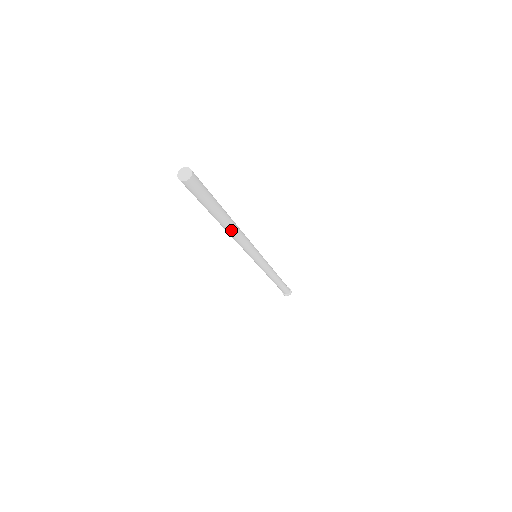
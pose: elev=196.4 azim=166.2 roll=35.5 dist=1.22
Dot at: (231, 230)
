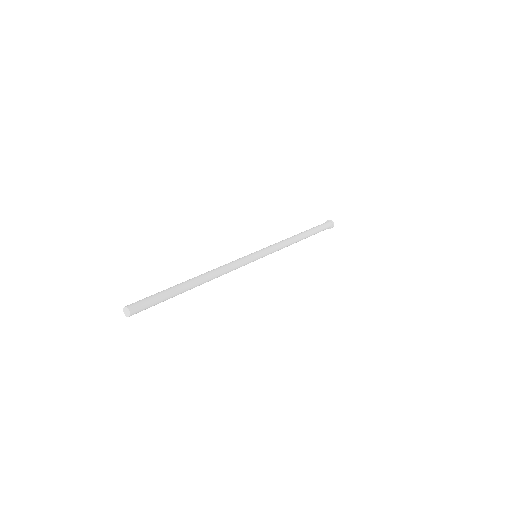
Dot at: (203, 283)
